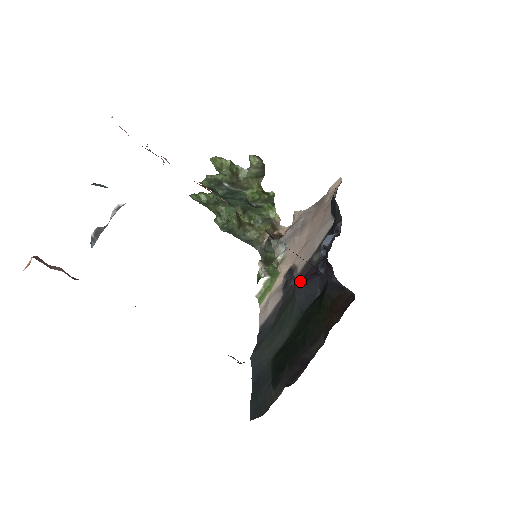
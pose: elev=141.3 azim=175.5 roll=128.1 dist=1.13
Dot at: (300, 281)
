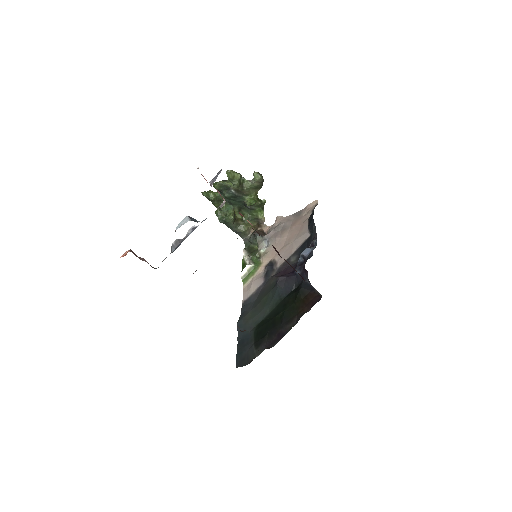
Dot at: (282, 276)
